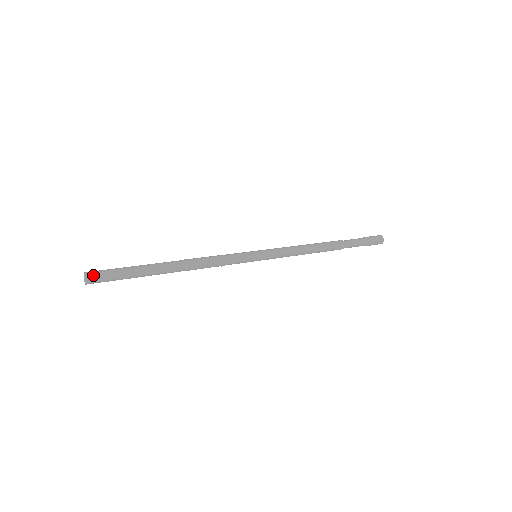
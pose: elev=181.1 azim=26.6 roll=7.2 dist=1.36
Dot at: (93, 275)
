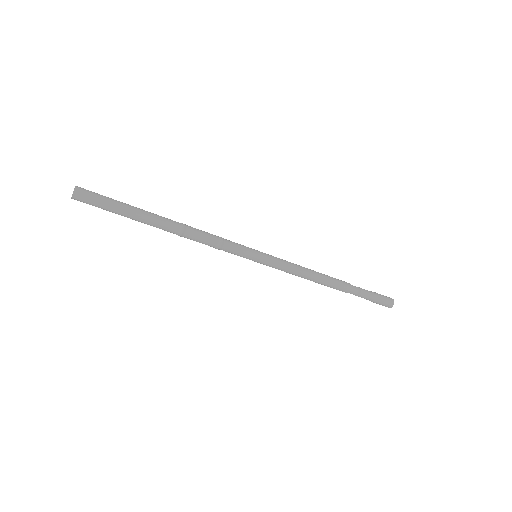
Dot at: (84, 189)
